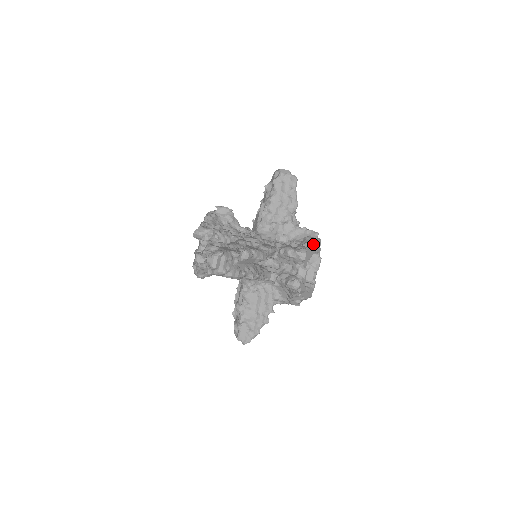
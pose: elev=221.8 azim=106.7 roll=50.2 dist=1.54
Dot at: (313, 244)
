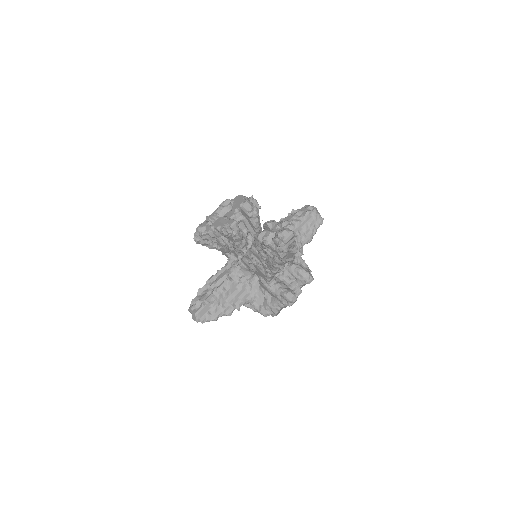
Dot at: occluded
